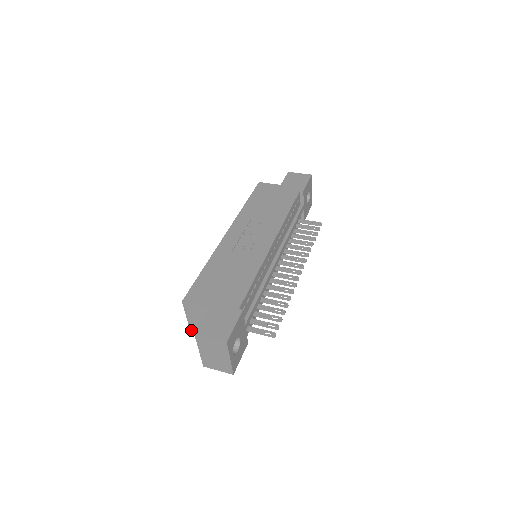
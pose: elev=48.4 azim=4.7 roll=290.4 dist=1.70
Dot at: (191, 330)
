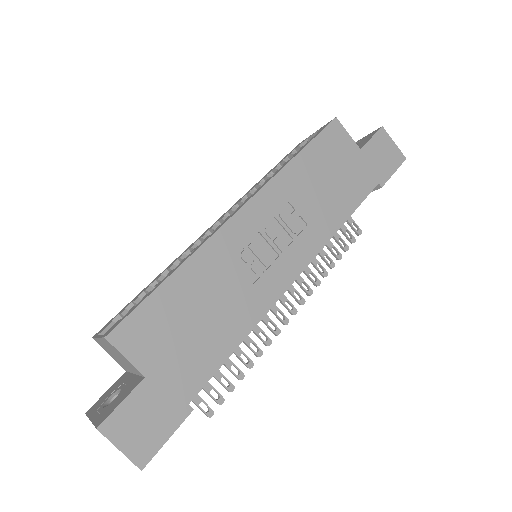
Dot at: (95, 339)
